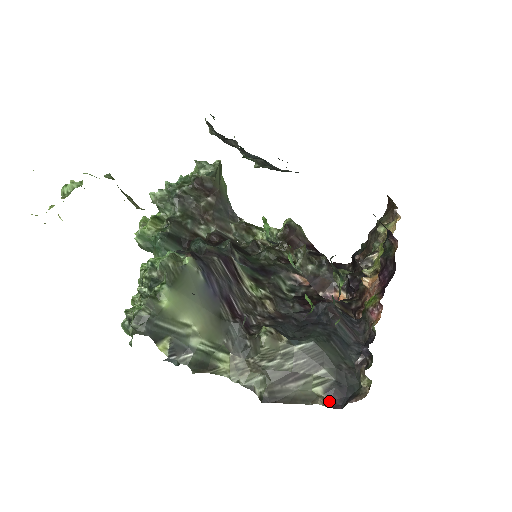
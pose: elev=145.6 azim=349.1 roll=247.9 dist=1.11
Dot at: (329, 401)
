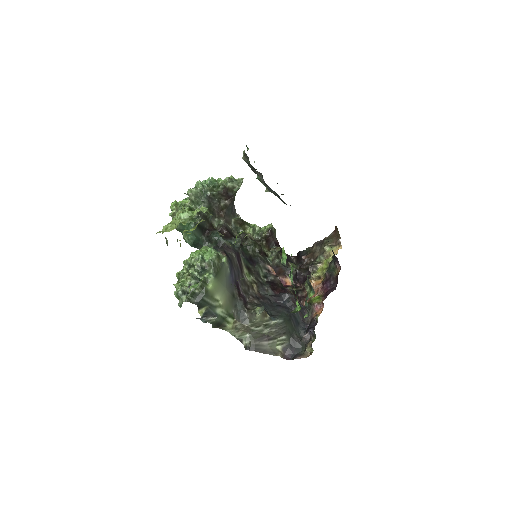
Dot at: (284, 355)
